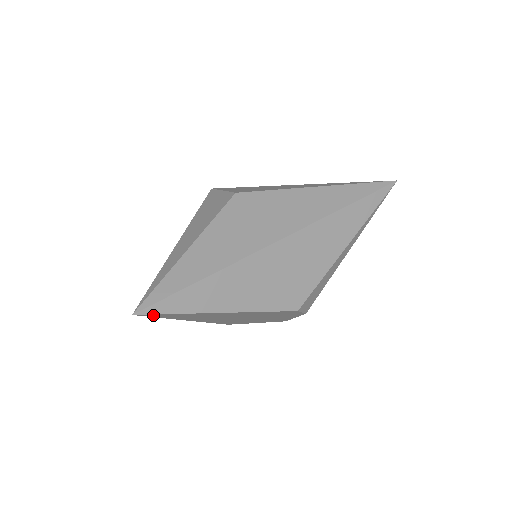
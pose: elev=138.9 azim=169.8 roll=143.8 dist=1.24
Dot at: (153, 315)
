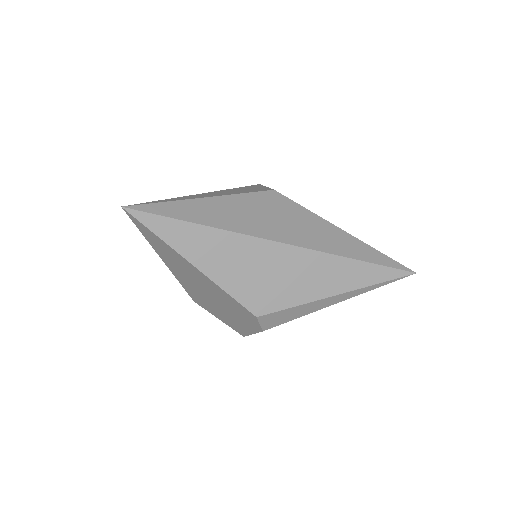
Dot at: (137, 222)
